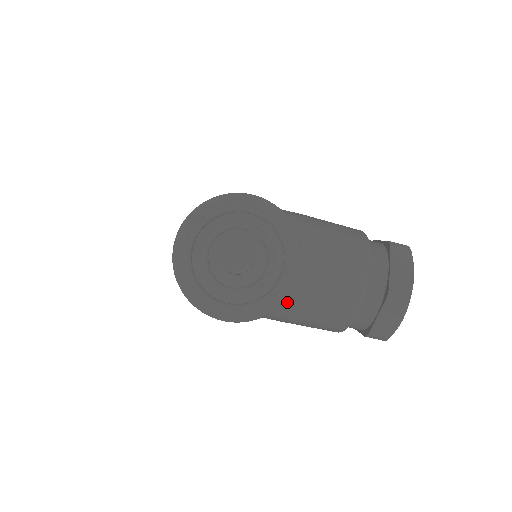
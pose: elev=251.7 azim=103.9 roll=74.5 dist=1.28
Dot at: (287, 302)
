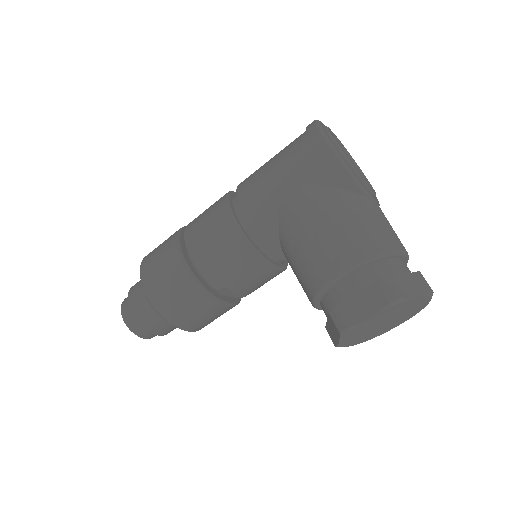
Dot at: (359, 196)
